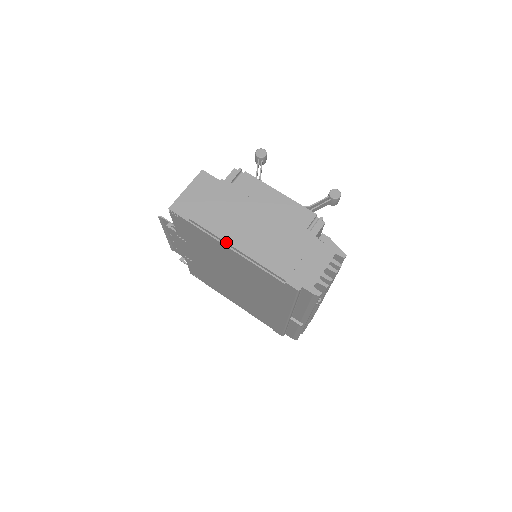
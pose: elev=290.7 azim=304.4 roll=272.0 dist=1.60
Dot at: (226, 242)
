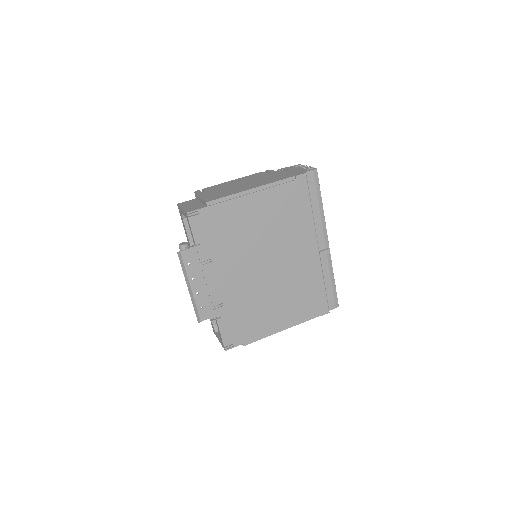
Dot at: (242, 191)
